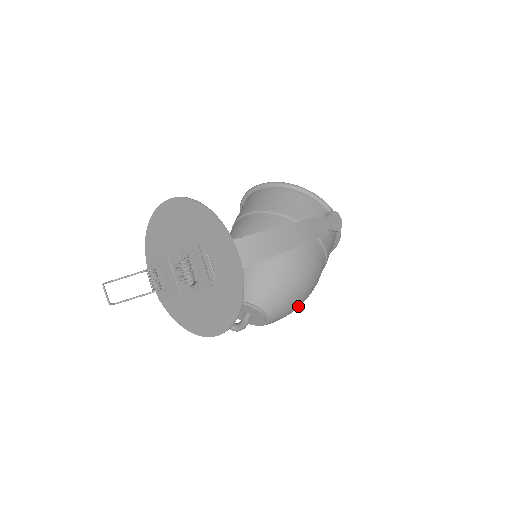
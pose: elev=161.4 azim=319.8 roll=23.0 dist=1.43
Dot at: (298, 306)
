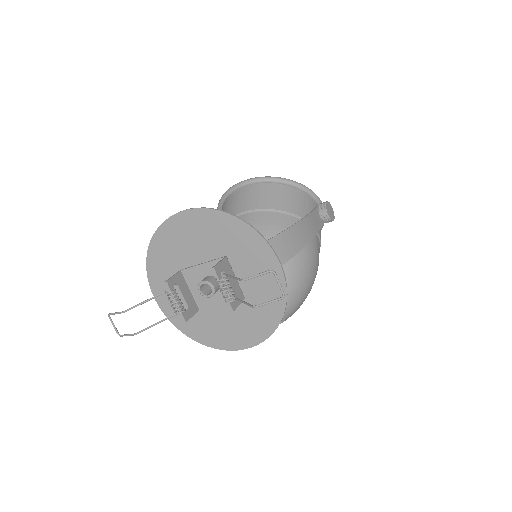
Dot at: occluded
